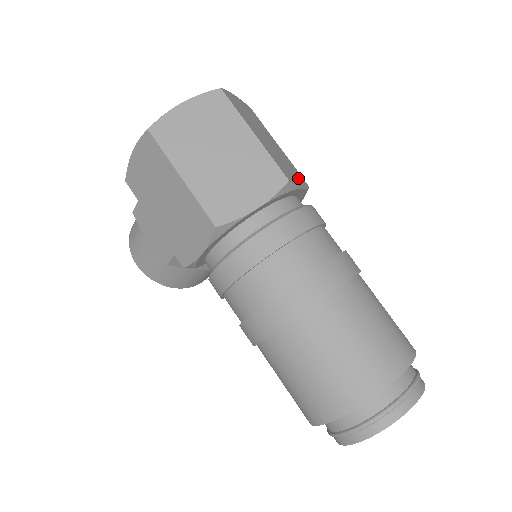
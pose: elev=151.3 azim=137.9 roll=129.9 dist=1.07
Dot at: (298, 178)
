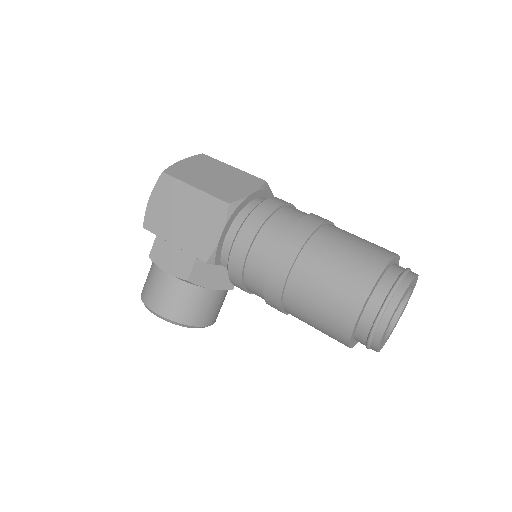
Dot at: occluded
